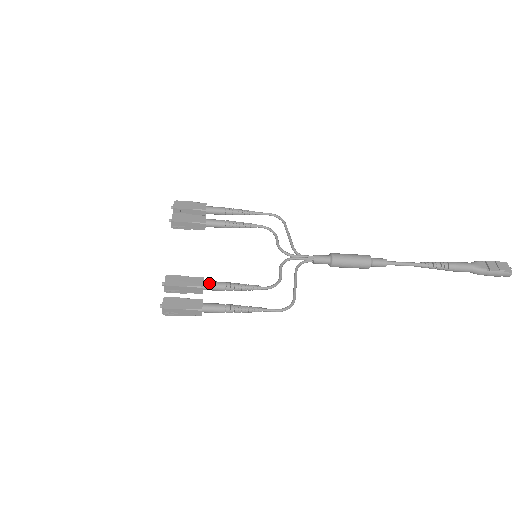
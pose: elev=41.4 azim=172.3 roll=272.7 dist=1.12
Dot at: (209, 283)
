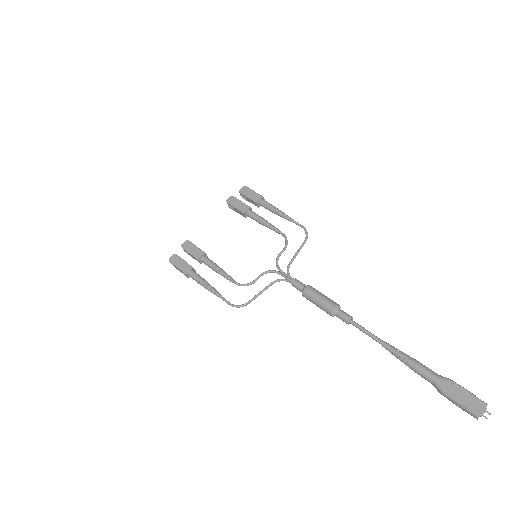
Dot at: (205, 259)
